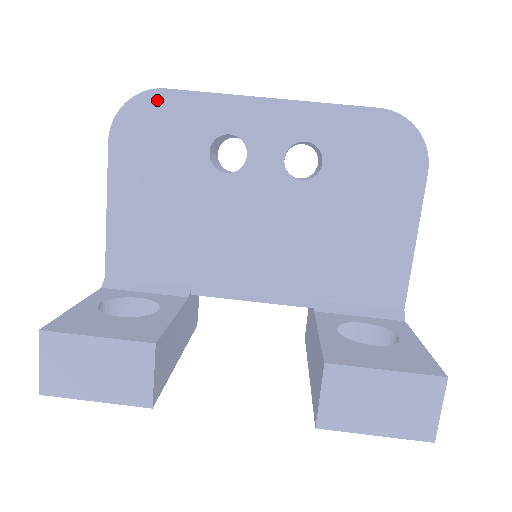
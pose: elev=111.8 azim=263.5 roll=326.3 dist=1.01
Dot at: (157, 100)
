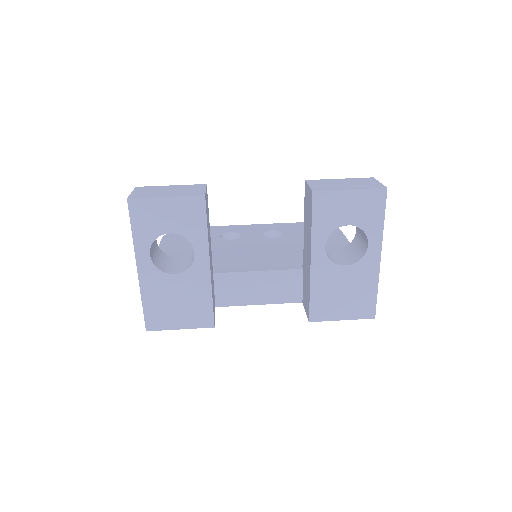
Dot at: occluded
